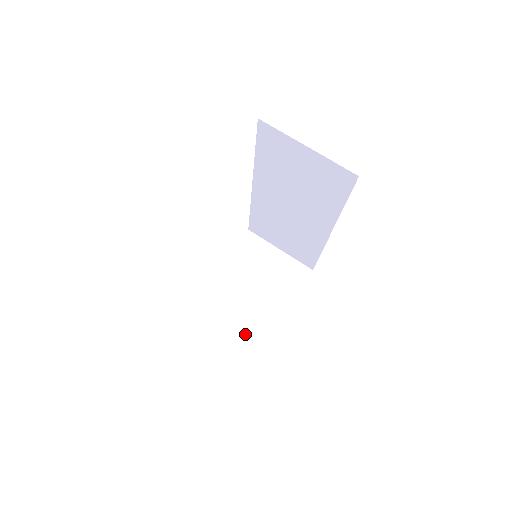
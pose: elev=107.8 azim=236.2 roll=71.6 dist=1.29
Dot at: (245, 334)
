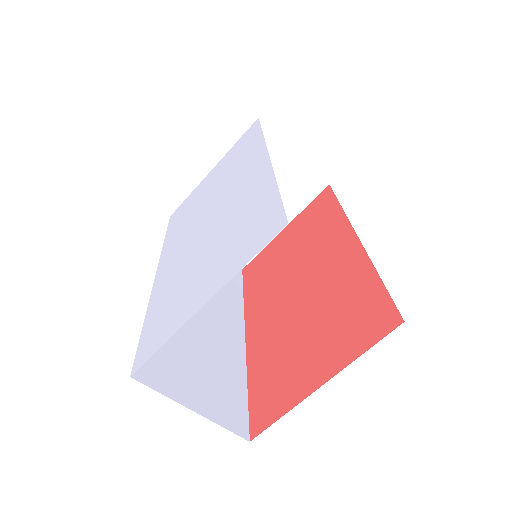
Dot at: occluded
